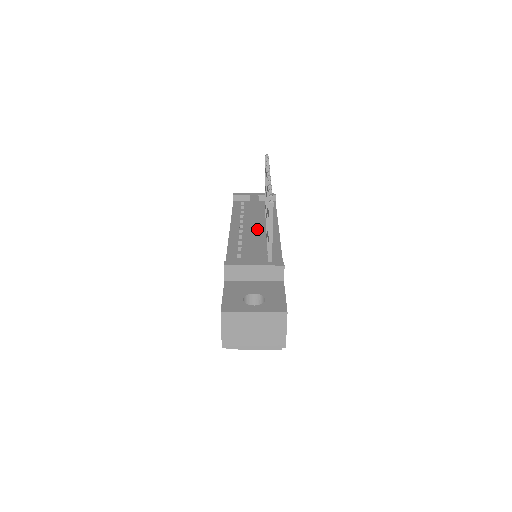
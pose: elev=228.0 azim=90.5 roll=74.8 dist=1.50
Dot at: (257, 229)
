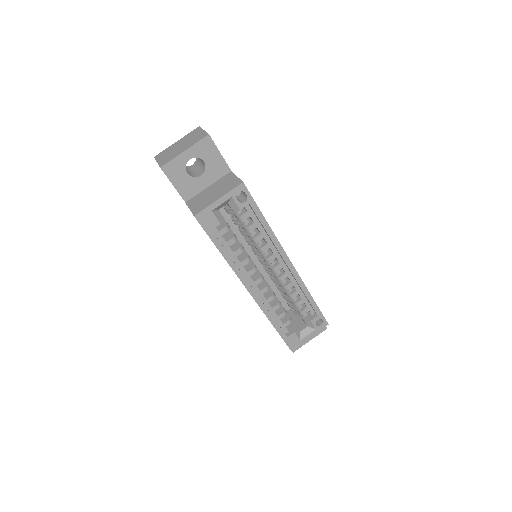
Dot at: occluded
